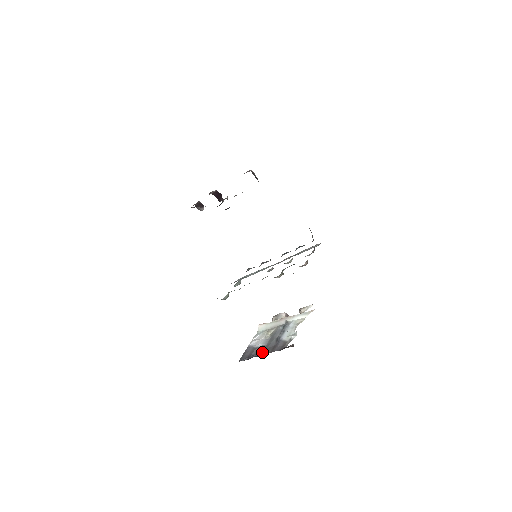
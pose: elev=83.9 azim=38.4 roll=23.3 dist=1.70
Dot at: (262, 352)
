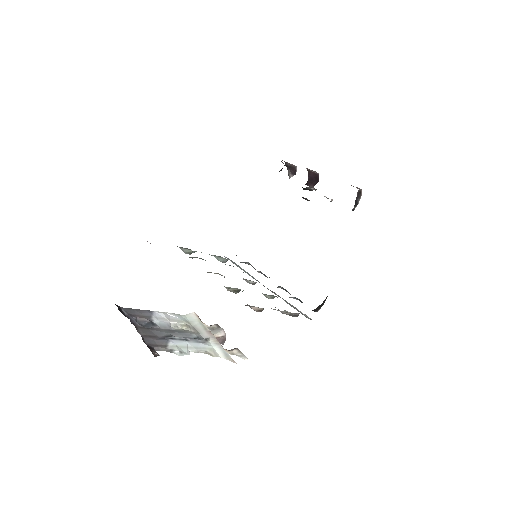
Dot at: (141, 326)
